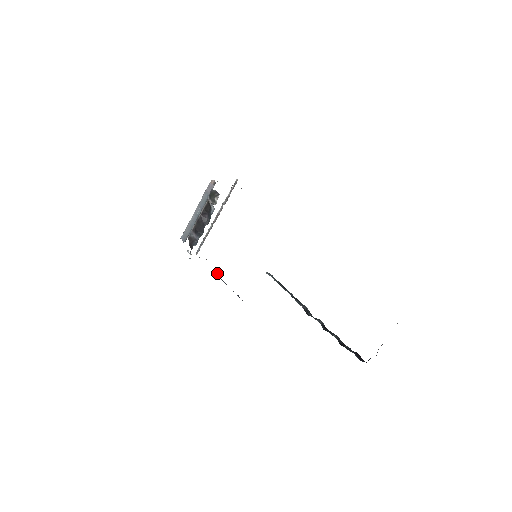
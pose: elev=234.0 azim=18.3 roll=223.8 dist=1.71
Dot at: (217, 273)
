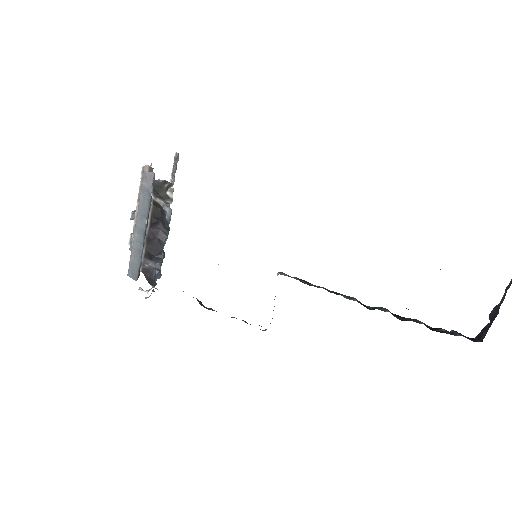
Dot at: occluded
